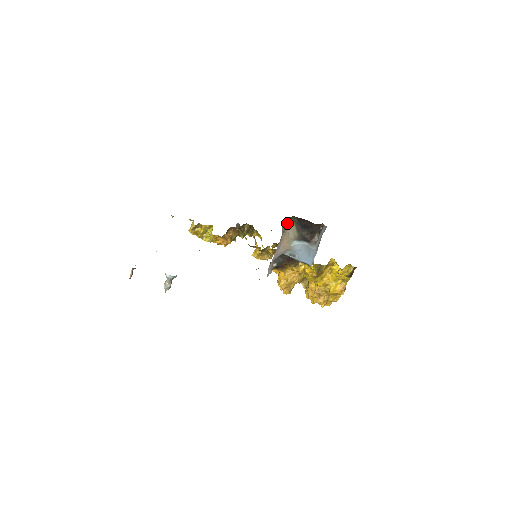
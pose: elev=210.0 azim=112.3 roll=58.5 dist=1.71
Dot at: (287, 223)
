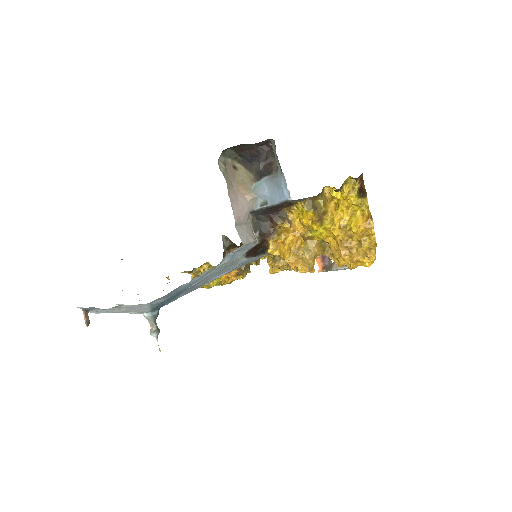
Dot at: (231, 168)
